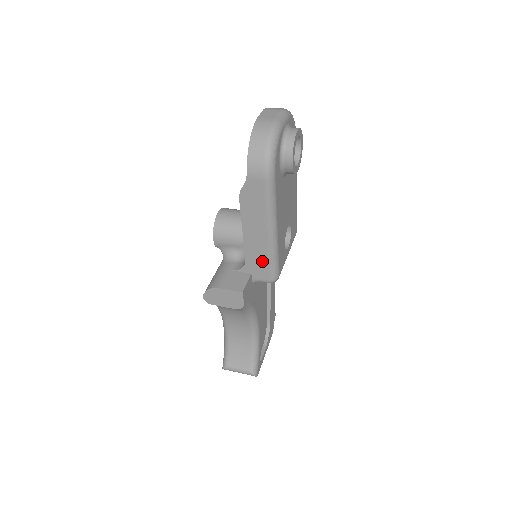
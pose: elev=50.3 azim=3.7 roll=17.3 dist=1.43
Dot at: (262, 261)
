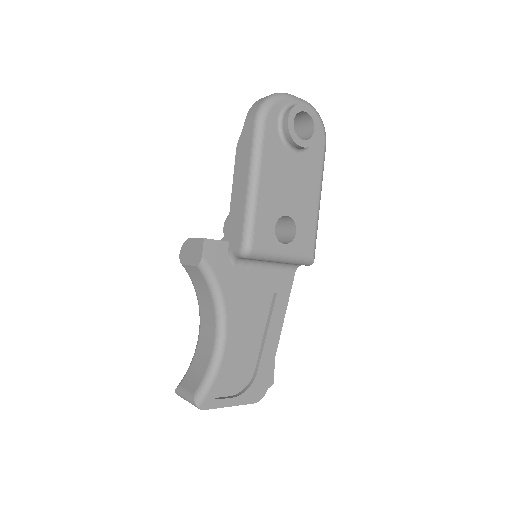
Dot at: (239, 221)
